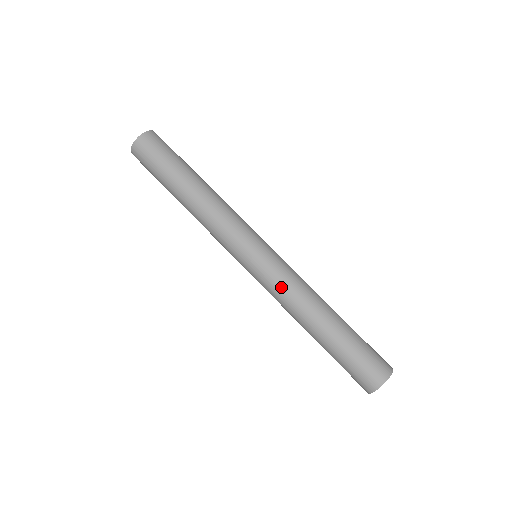
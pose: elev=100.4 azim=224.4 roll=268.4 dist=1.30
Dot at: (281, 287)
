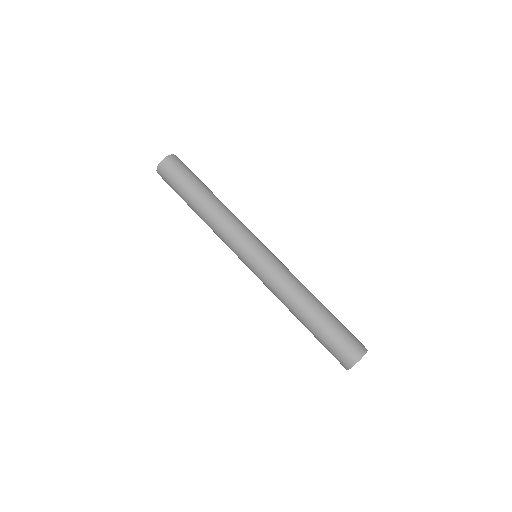
Dot at: (283, 273)
